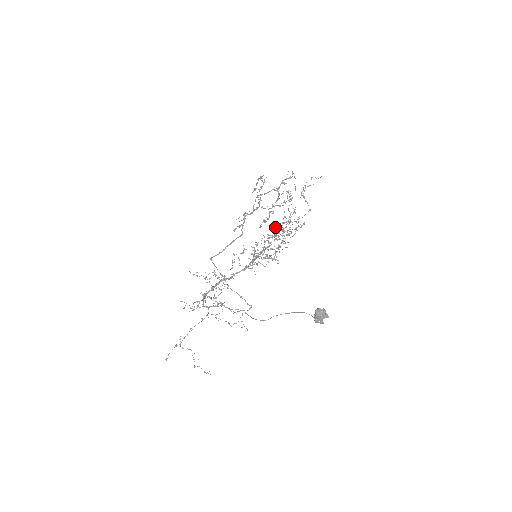
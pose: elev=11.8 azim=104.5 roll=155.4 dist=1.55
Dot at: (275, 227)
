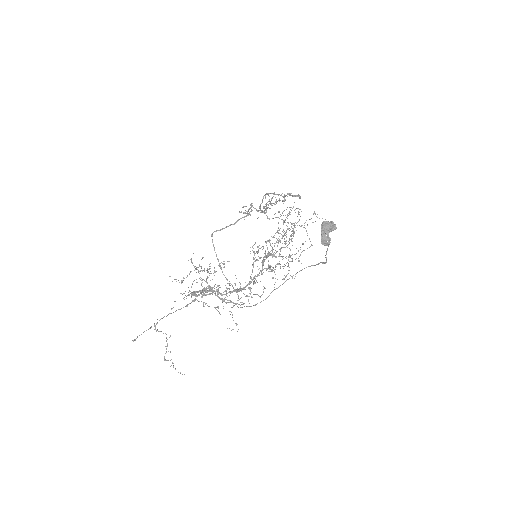
Dot at: occluded
